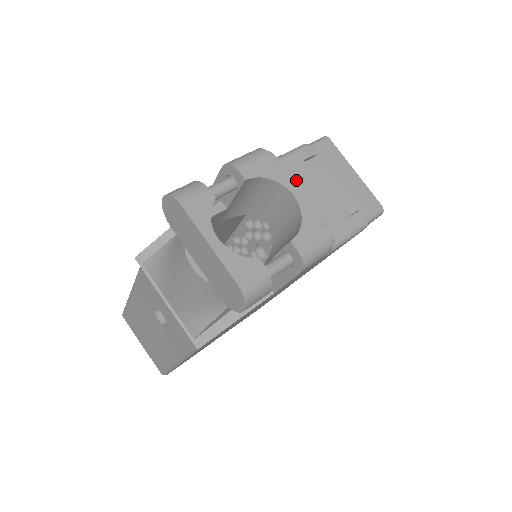
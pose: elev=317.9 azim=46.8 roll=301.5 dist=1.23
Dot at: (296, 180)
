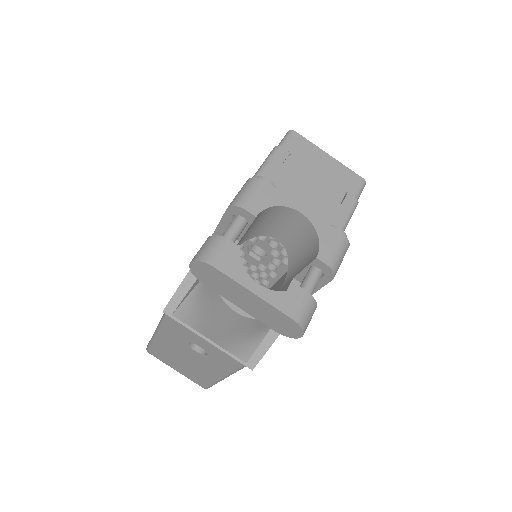
Dot at: (284, 186)
